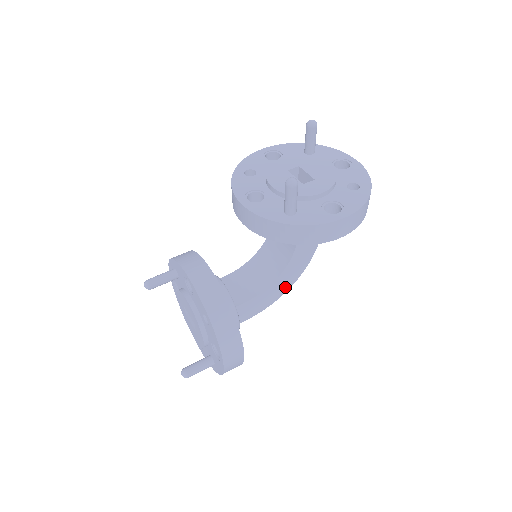
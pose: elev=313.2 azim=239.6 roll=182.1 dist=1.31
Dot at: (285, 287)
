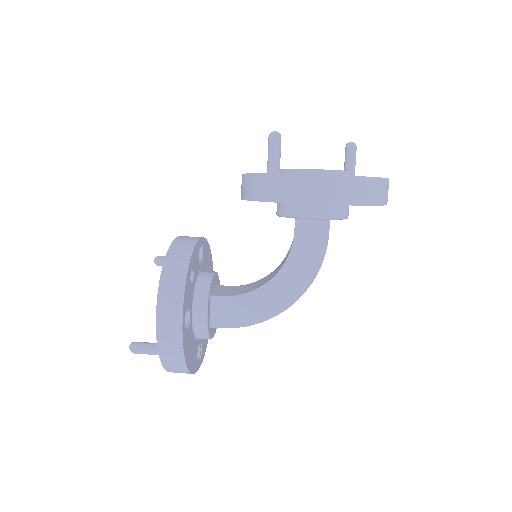
Dot at: (277, 306)
